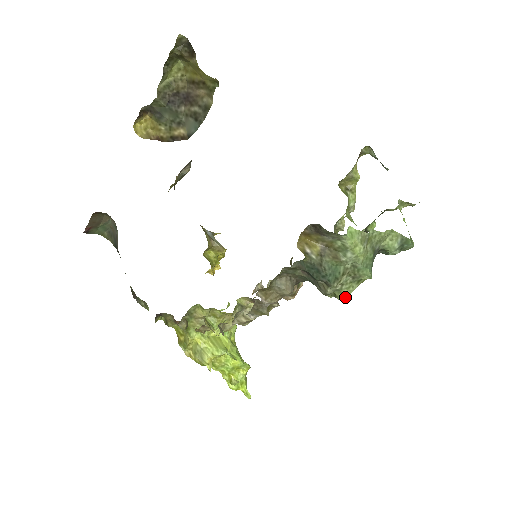
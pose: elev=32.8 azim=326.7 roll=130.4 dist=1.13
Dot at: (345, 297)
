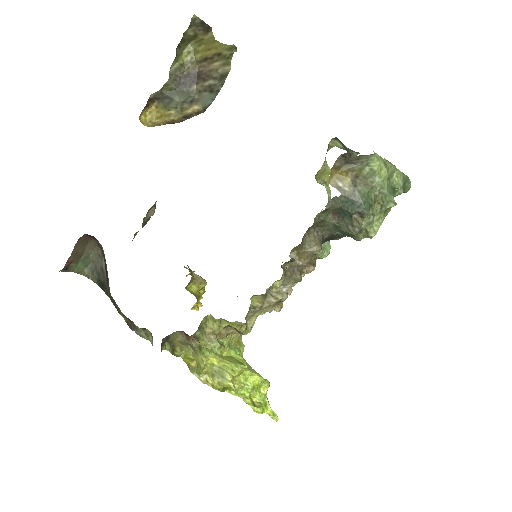
Dot at: (376, 231)
